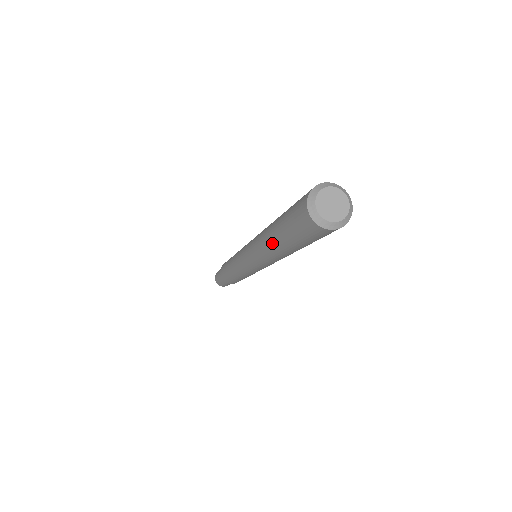
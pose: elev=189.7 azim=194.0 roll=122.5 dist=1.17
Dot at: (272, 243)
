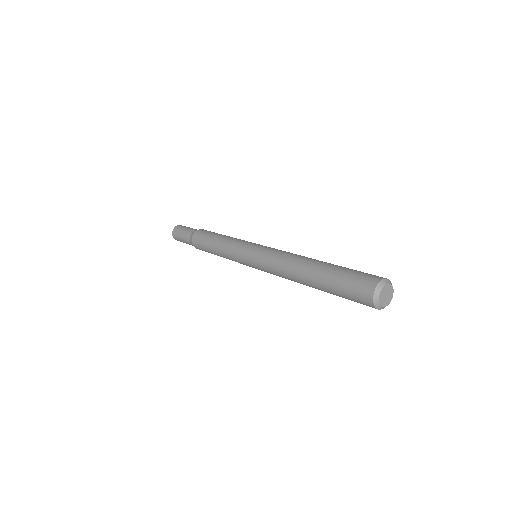
Dot at: (308, 283)
